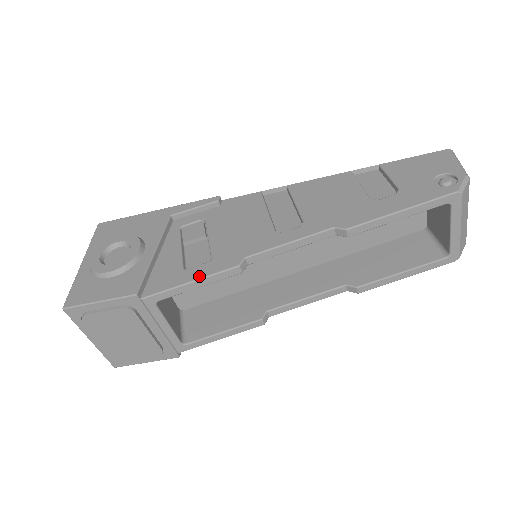
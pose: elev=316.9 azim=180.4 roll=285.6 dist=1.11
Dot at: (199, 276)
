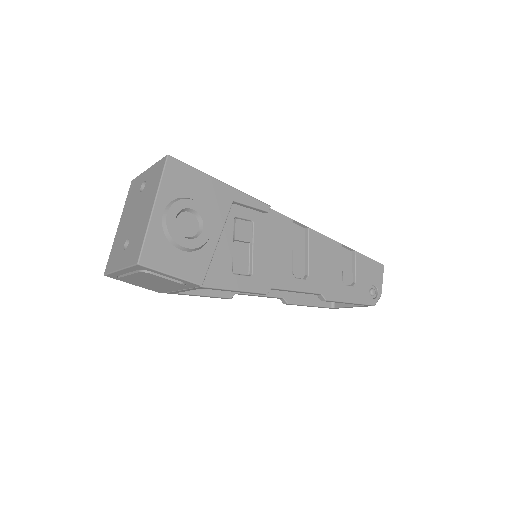
Dot at: (243, 288)
